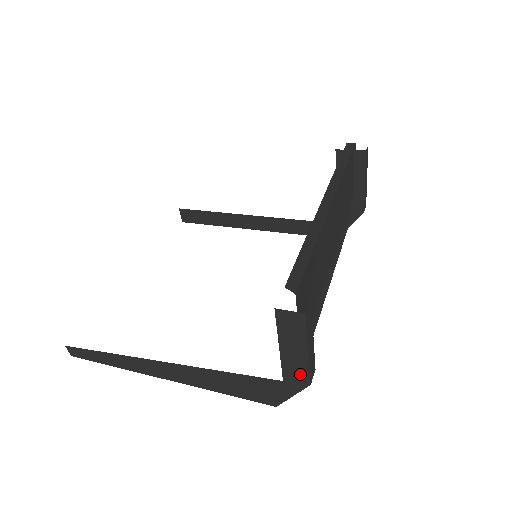
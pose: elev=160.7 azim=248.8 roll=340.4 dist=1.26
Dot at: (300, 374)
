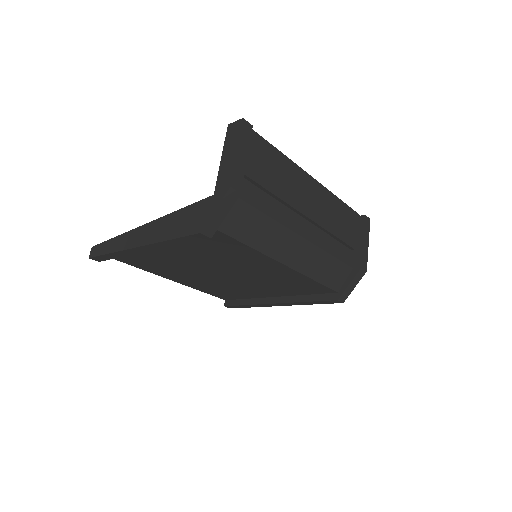
Dot at: (227, 179)
